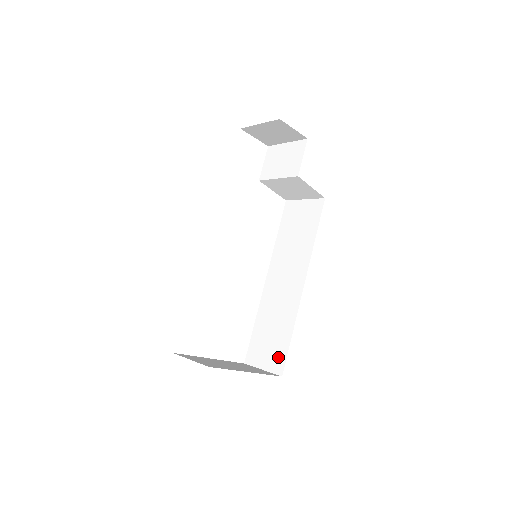
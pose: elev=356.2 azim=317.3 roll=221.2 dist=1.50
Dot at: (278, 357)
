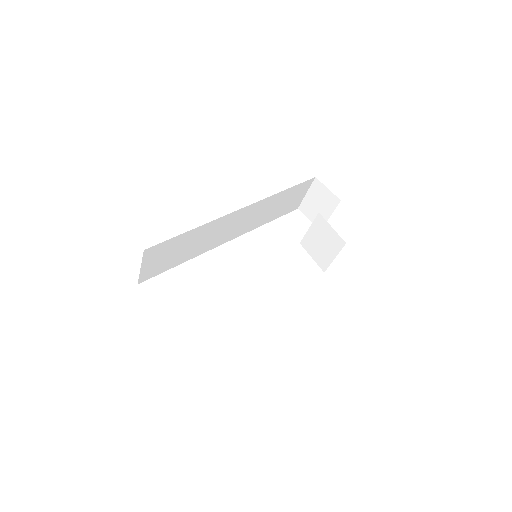
Dot at: occluded
